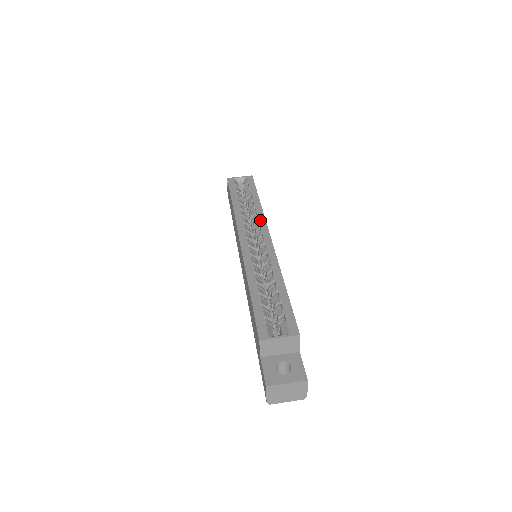
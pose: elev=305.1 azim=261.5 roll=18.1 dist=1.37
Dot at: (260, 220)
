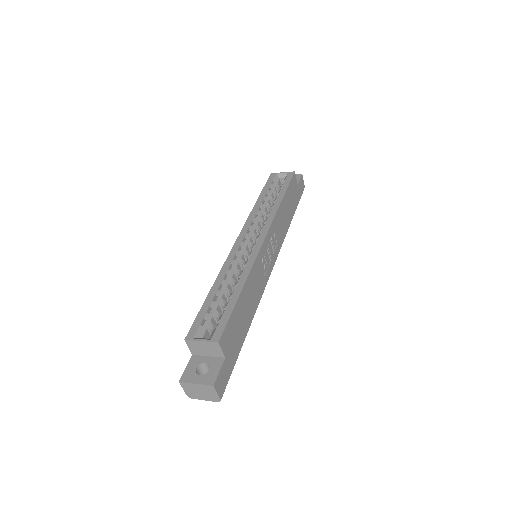
Dot at: (267, 221)
